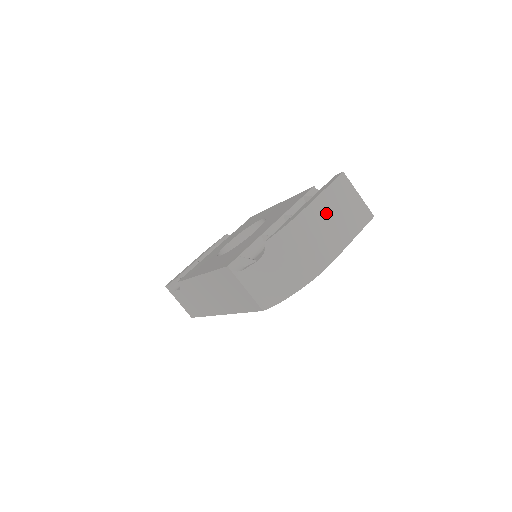
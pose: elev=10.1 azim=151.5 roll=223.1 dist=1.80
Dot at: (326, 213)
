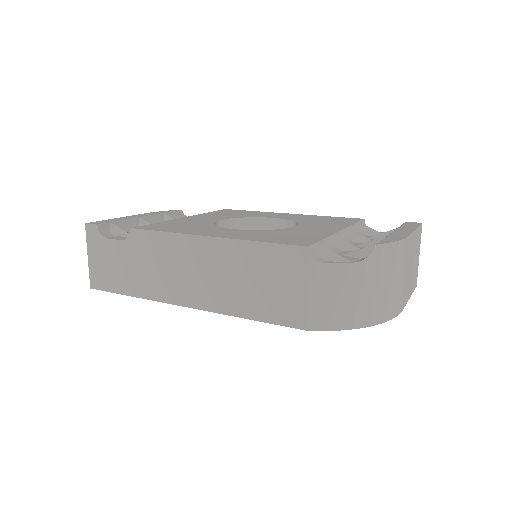
Dot at: (412, 254)
